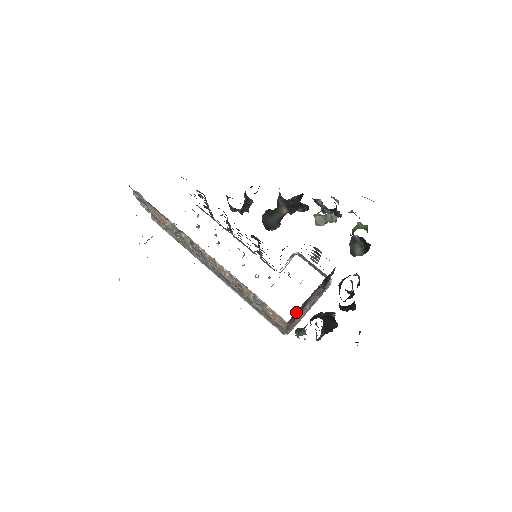
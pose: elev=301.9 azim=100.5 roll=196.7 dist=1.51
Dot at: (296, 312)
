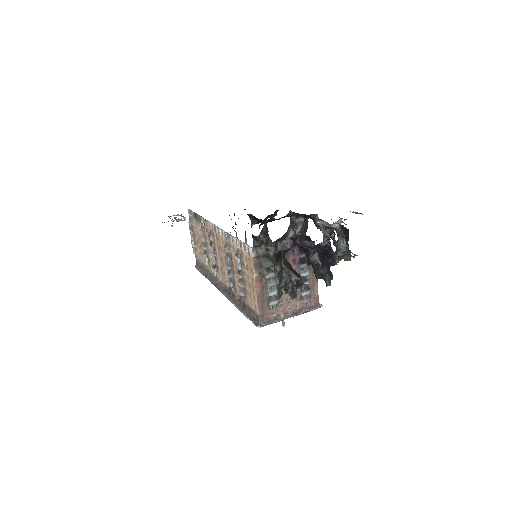
Dot at: (265, 254)
